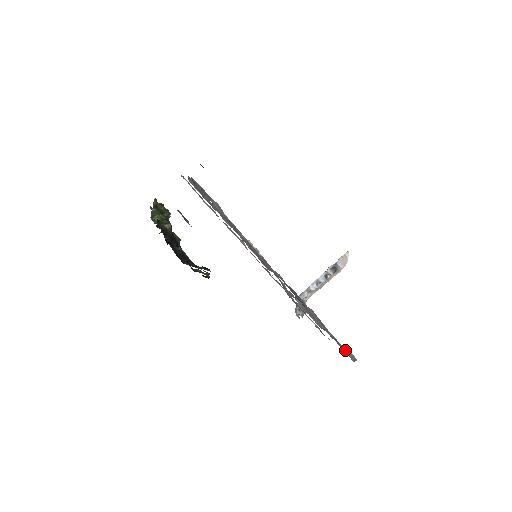
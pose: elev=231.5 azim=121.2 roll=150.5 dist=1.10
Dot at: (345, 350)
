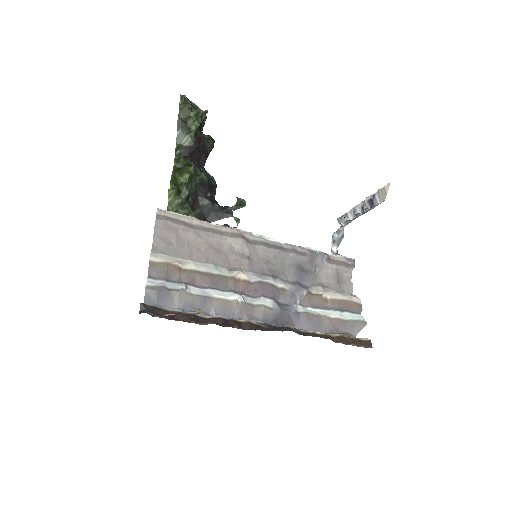
Dot at: (348, 328)
